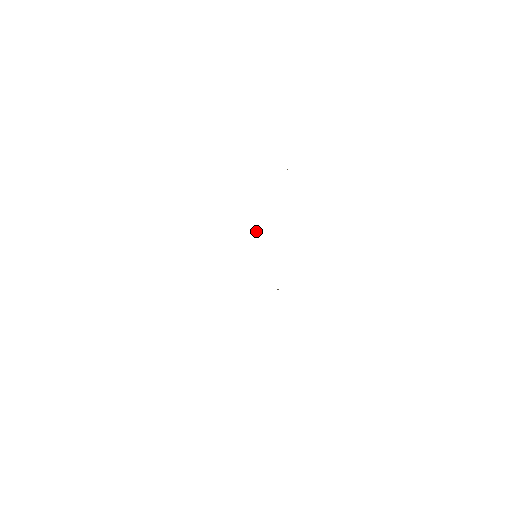
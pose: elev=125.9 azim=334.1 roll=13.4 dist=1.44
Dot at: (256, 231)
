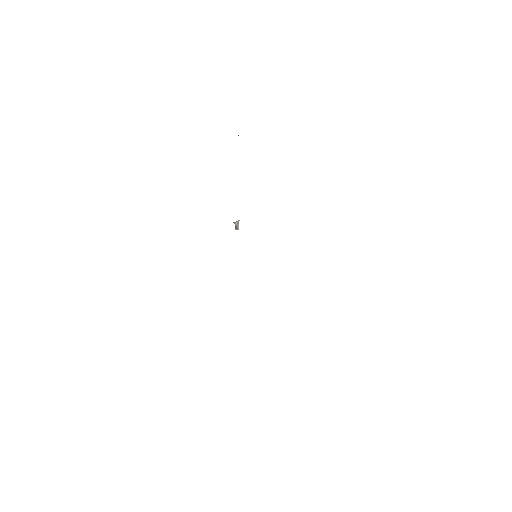
Dot at: (237, 223)
